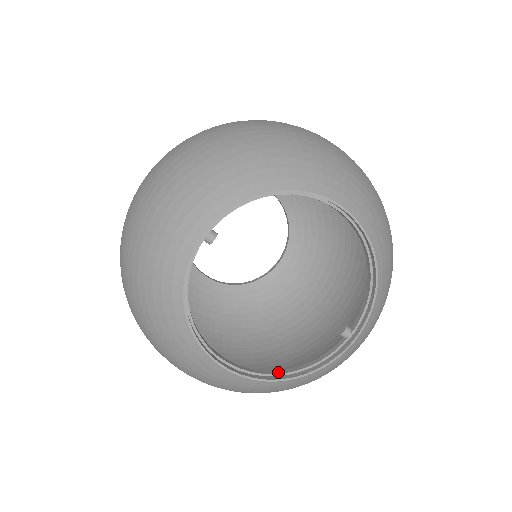
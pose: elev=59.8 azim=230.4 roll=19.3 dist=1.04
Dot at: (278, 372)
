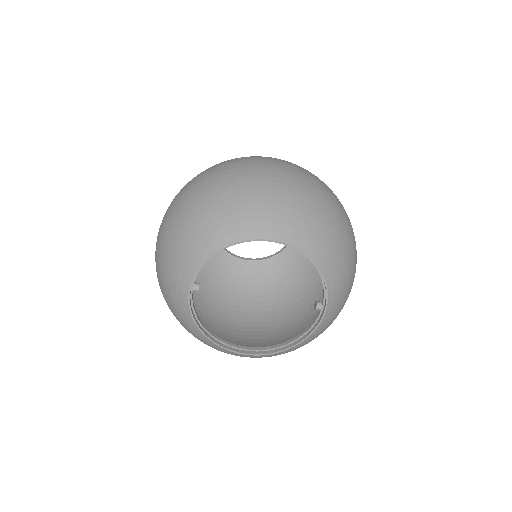
Dot at: (283, 344)
